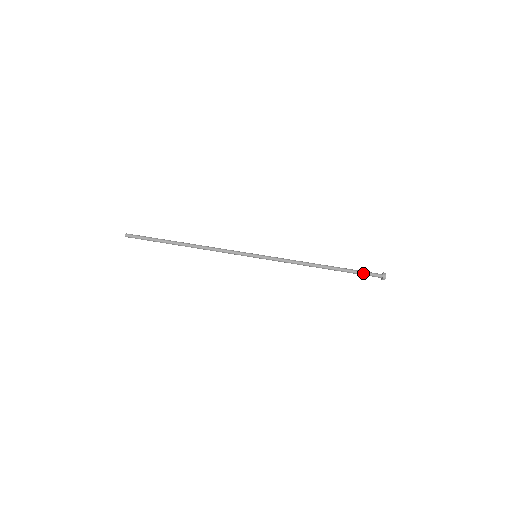
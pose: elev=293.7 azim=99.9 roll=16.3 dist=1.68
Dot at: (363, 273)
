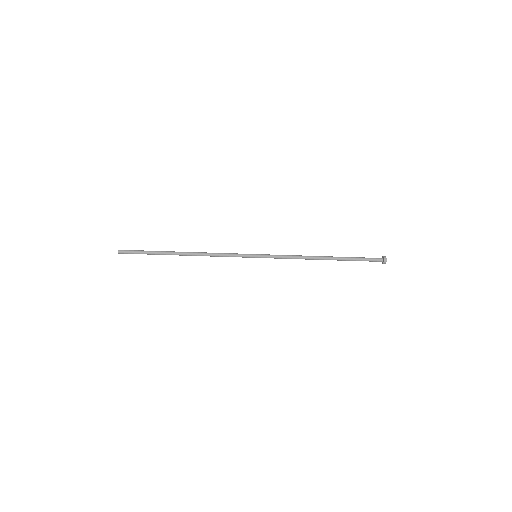
Dot at: (364, 260)
